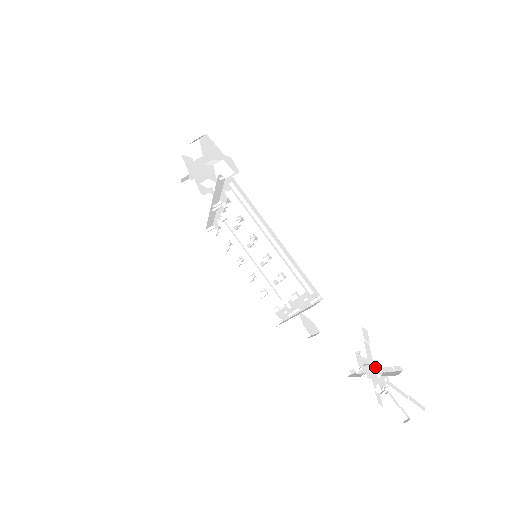
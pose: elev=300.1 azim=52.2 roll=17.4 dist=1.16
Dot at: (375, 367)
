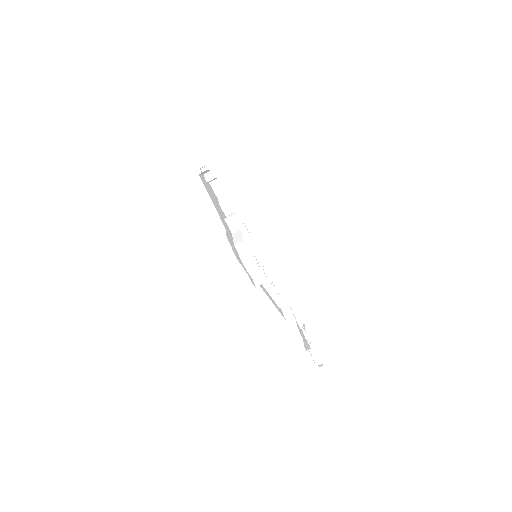
Dot at: occluded
